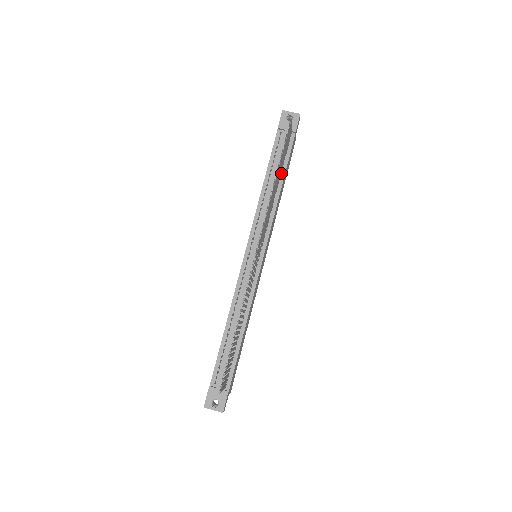
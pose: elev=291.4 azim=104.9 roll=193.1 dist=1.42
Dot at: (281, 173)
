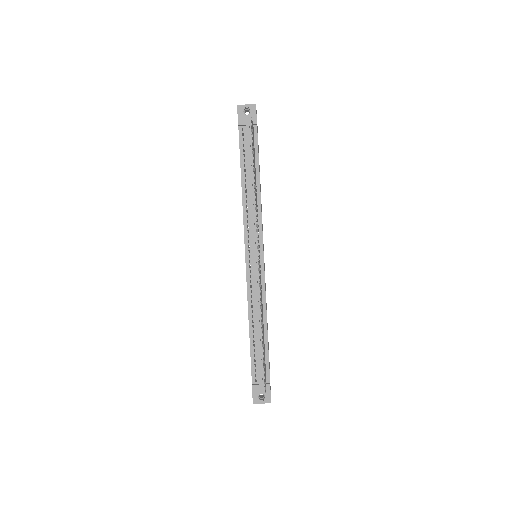
Dot at: (255, 170)
